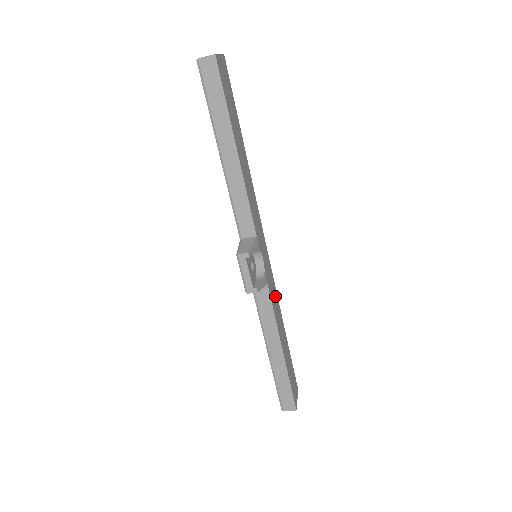
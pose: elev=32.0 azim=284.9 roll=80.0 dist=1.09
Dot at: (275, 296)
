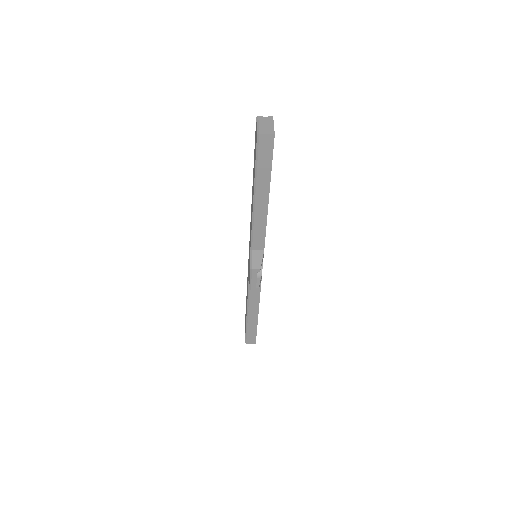
Dot at: occluded
